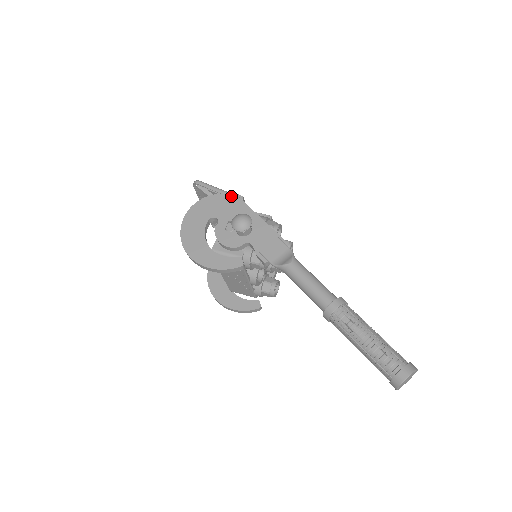
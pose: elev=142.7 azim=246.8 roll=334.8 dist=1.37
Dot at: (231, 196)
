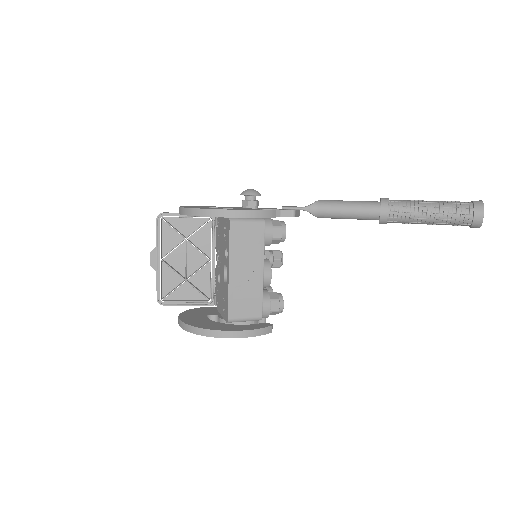
Dot at: (214, 206)
